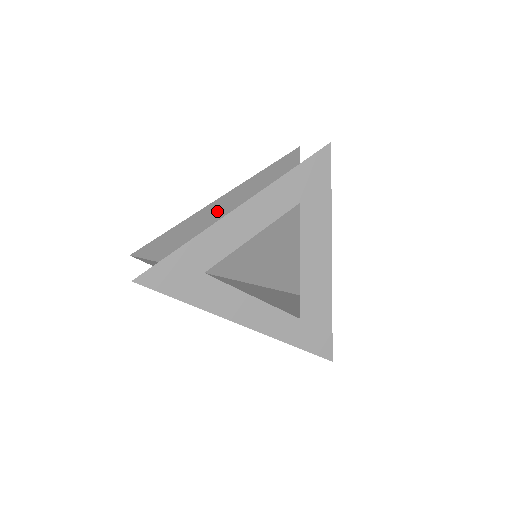
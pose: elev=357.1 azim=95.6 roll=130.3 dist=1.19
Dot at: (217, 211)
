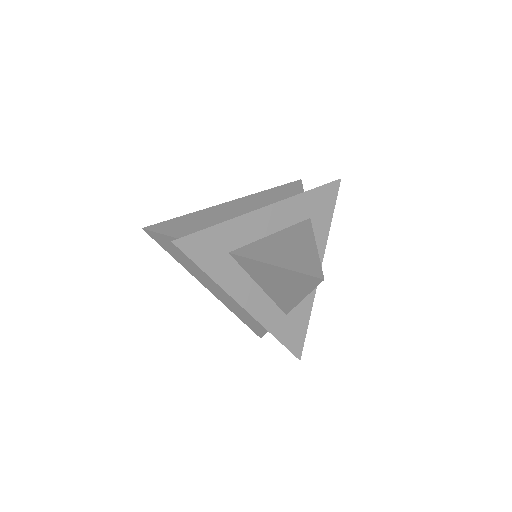
Dot at: (231, 210)
